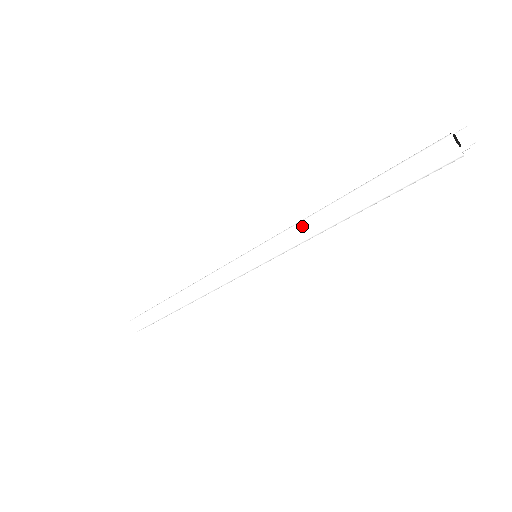
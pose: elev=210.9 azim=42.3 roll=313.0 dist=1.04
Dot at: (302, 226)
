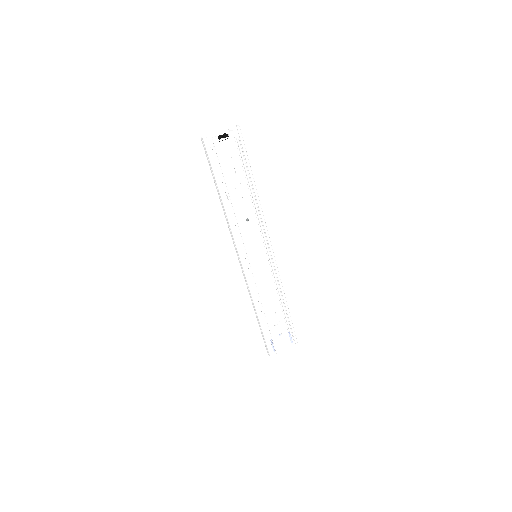
Dot at: (226, 218)
